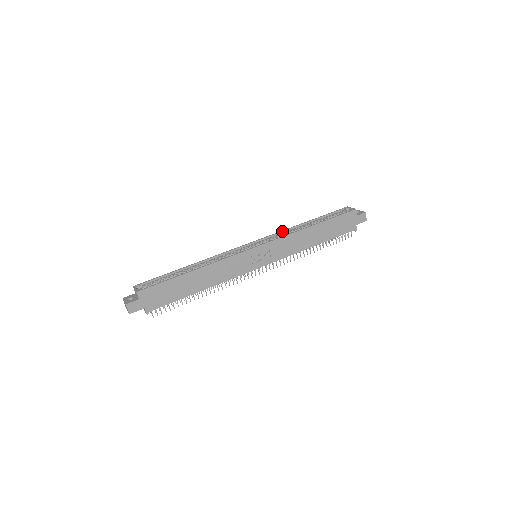
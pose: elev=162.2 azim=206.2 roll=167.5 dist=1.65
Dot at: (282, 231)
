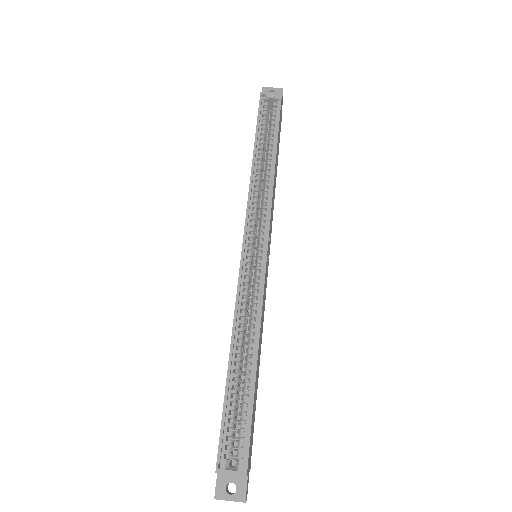
Dot at: (250, 194)
